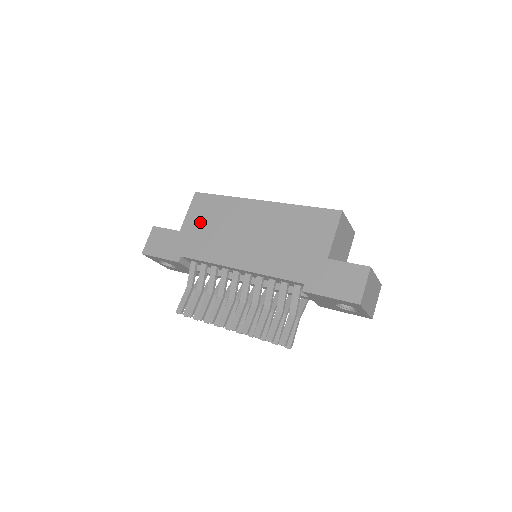
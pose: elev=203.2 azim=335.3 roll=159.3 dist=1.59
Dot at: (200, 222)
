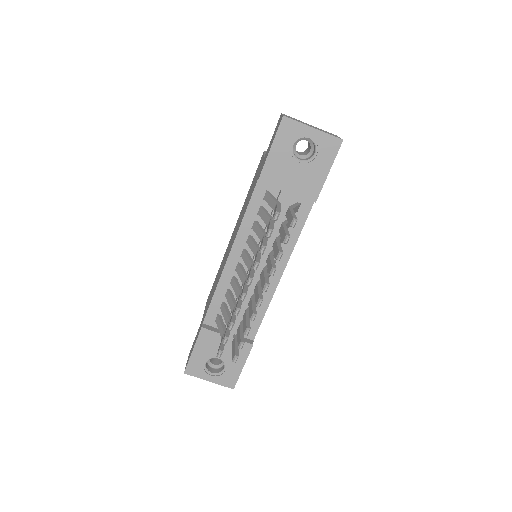
Dot at: occluded
